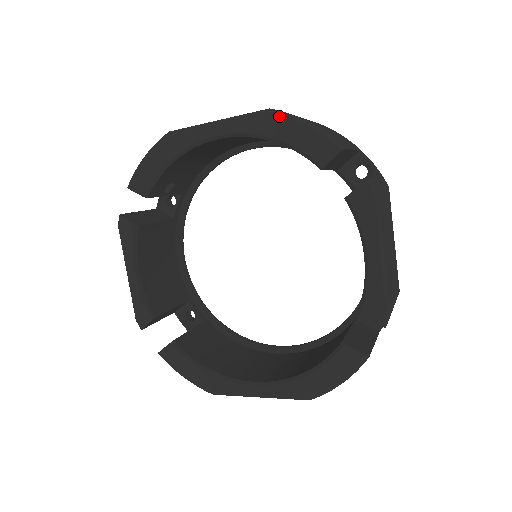
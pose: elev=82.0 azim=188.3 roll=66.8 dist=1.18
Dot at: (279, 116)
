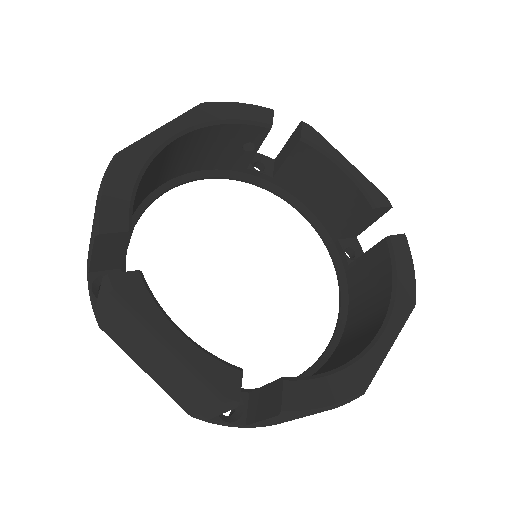
Dot at: (215, 103)
